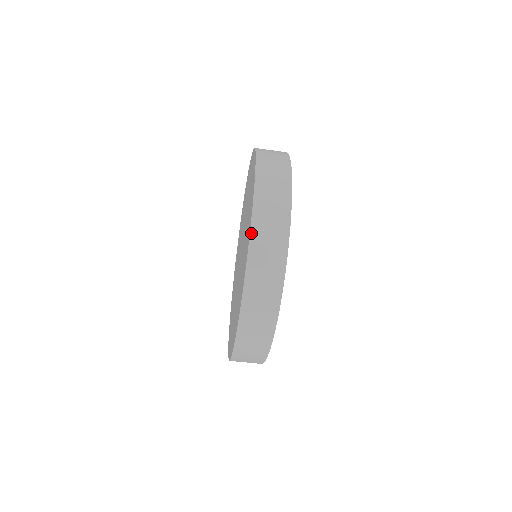
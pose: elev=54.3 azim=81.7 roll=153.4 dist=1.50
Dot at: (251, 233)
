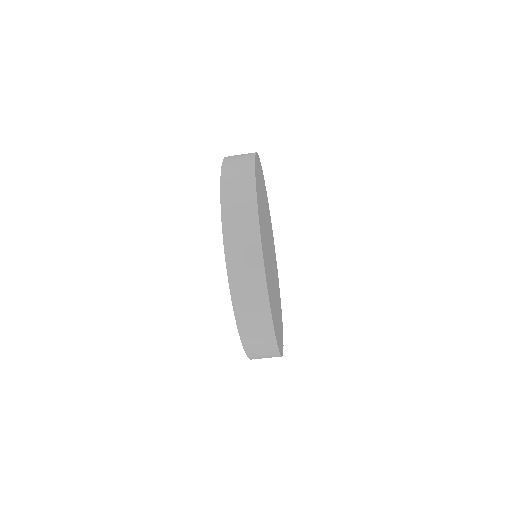
Dot at: (233, 303)
